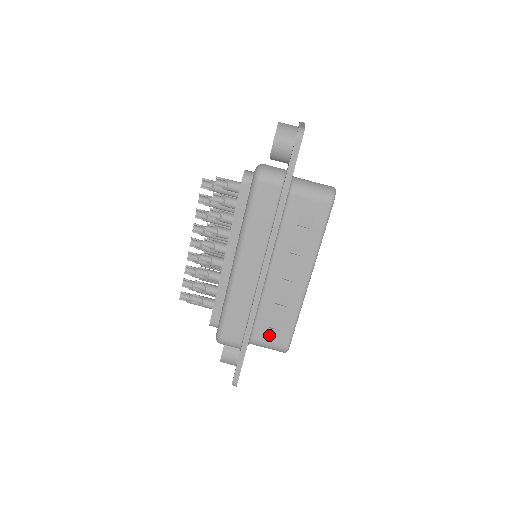
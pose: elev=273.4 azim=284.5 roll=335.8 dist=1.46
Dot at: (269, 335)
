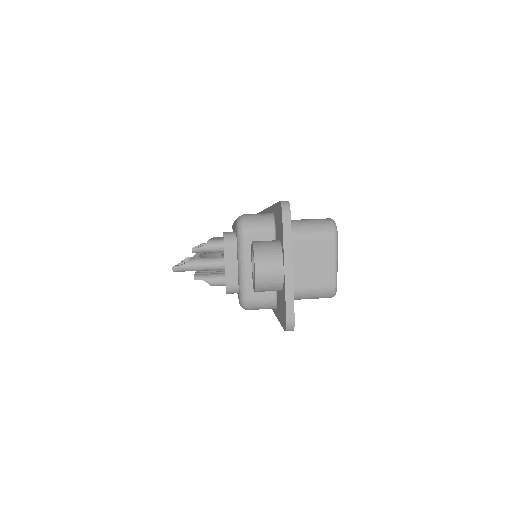
Dot at: occluded
